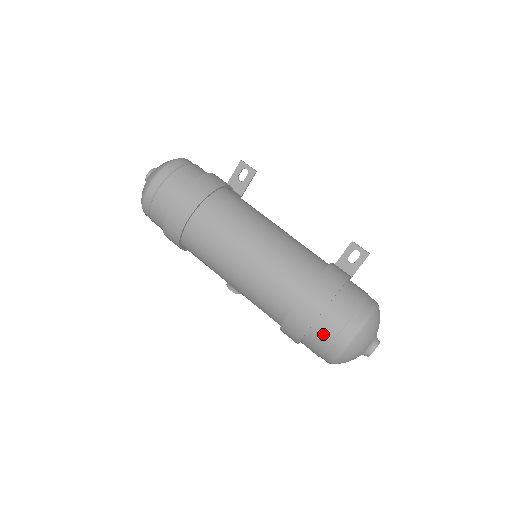
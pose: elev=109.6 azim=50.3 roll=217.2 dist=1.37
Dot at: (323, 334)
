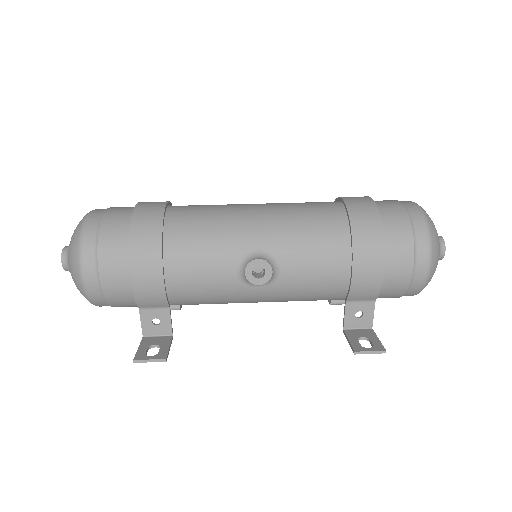
Dot at: (388, 202)
